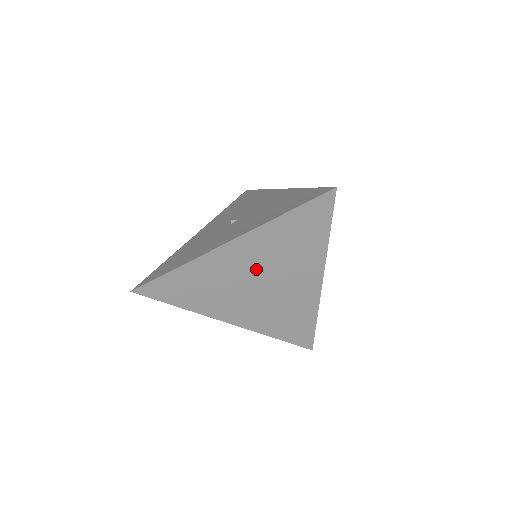
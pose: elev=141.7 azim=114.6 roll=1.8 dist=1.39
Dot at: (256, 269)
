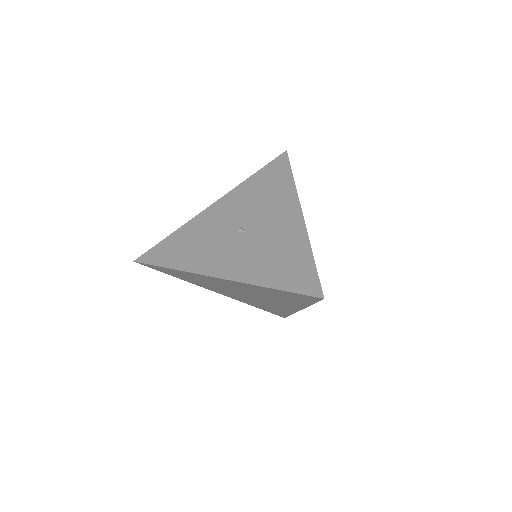
Dot at: (242, 290)
